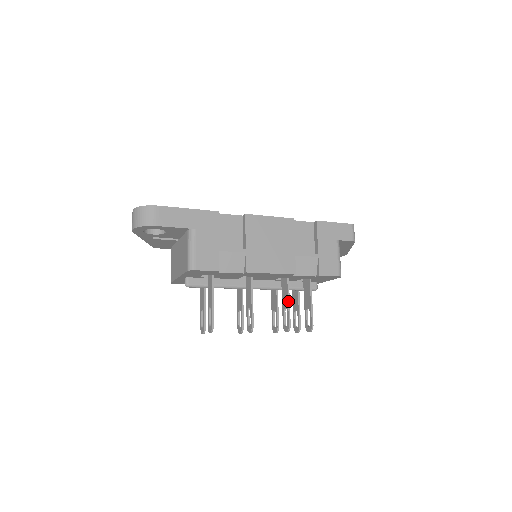
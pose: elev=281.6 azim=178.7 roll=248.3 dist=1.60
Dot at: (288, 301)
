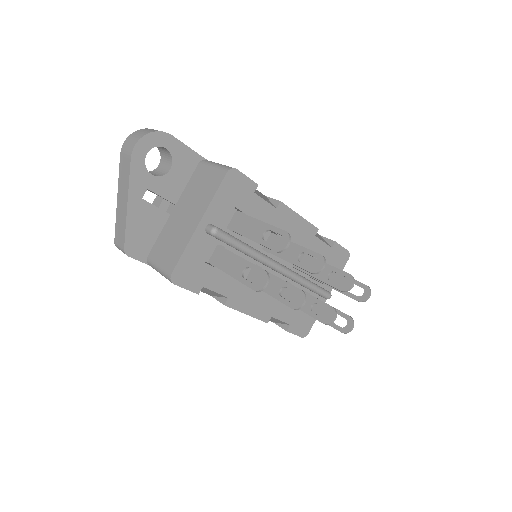
Dot at: (327, 264)
